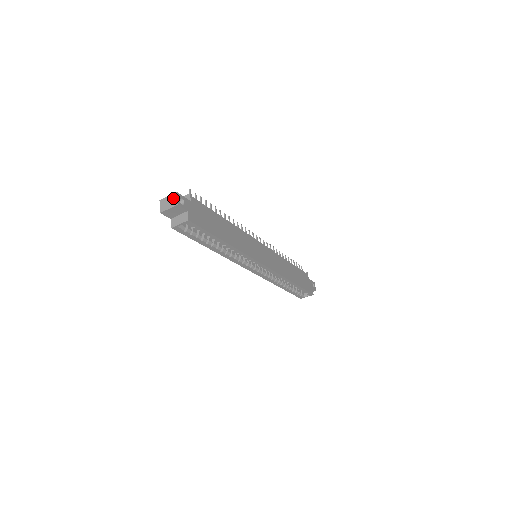
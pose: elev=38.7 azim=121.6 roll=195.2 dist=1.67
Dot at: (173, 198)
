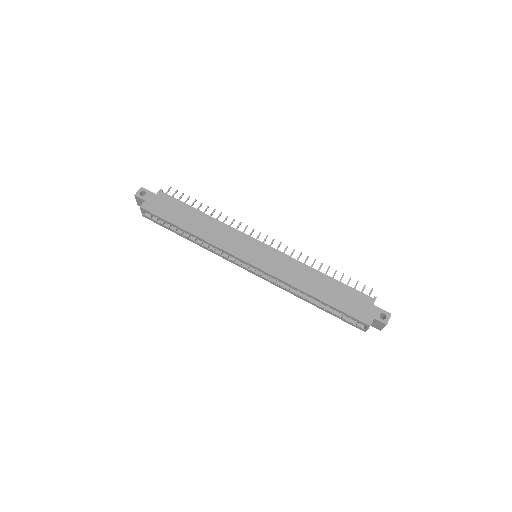
Dot at: (139, 192)
